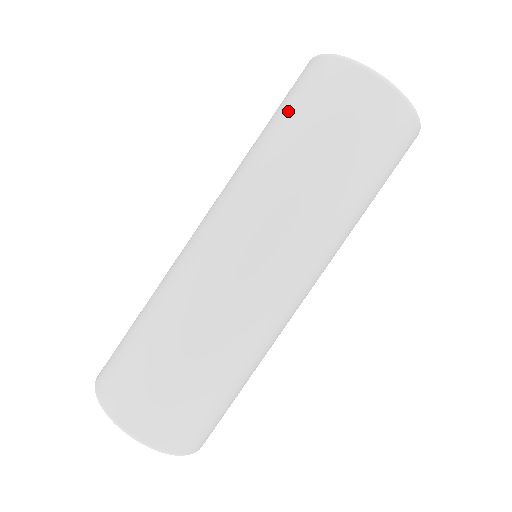
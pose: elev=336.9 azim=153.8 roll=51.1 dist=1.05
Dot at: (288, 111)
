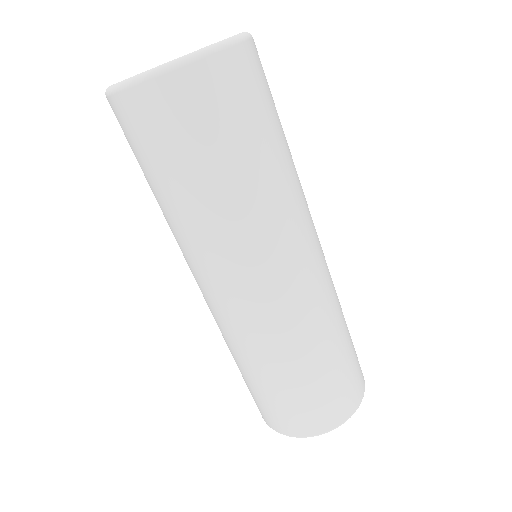
Dot at: occluded
